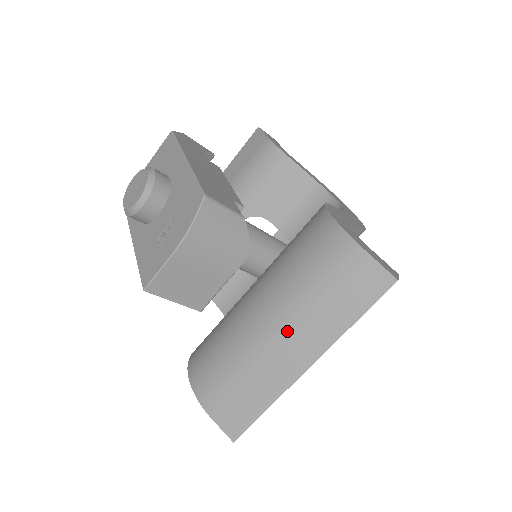
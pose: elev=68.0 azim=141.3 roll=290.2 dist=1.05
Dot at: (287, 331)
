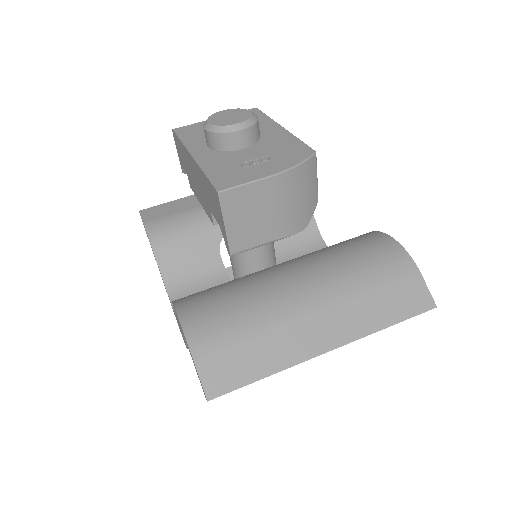
Dot at: (324, 307)
